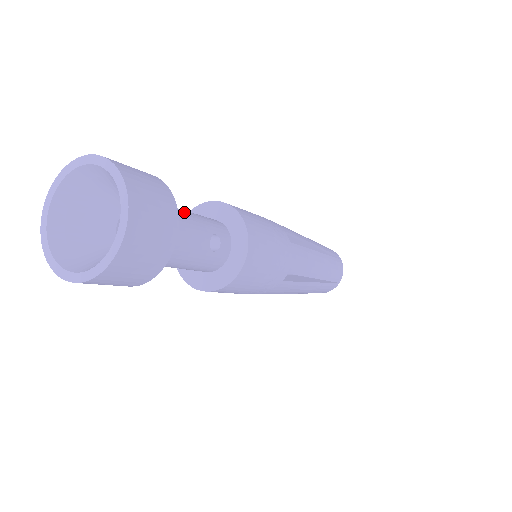
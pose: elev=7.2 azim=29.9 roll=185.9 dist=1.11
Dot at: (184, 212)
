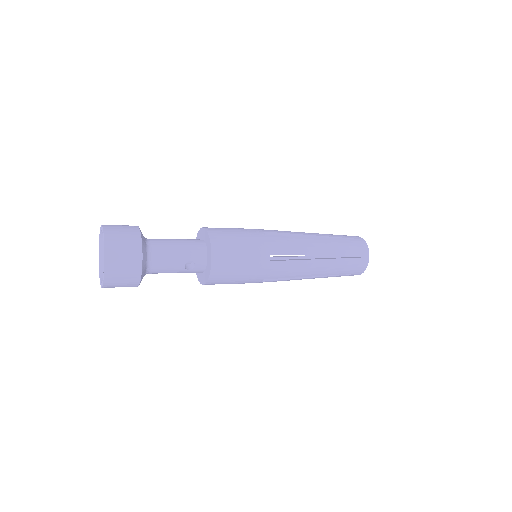
Dot at: (168, 249)
